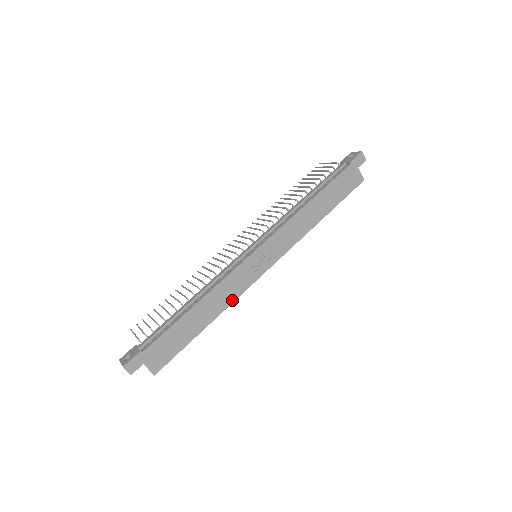
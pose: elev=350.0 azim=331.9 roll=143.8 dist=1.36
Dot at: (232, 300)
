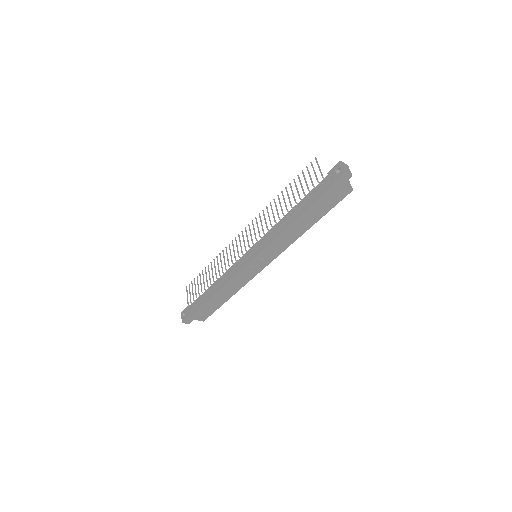
Dot at: (242, 286)
